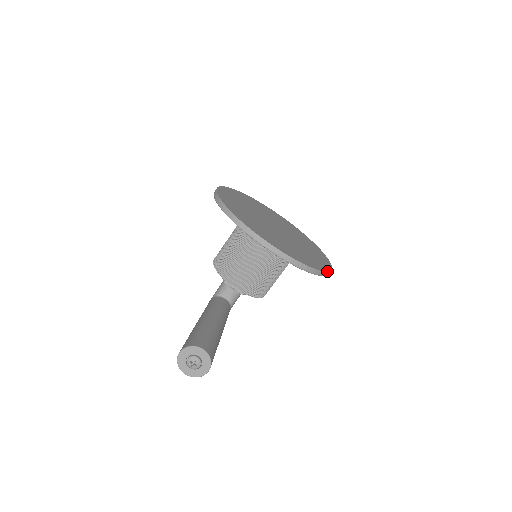
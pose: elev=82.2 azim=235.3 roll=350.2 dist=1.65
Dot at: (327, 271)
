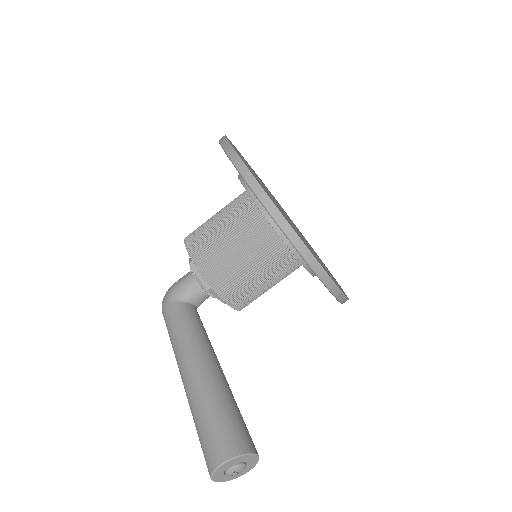
Dot at: occluded
